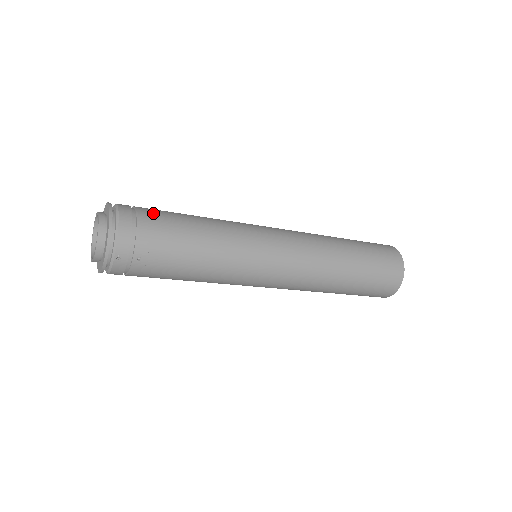
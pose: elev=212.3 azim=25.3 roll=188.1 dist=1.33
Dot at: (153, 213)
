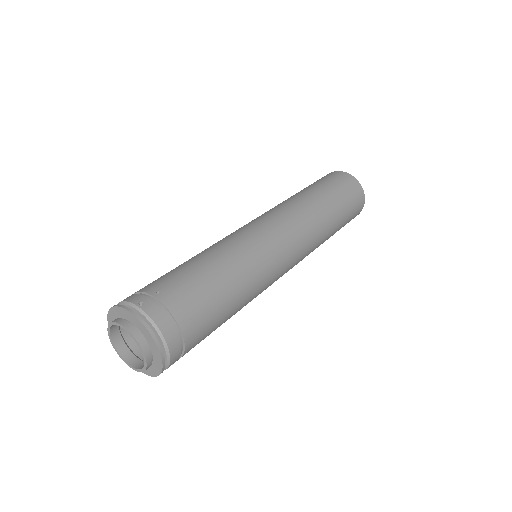
Dot at: (184, 301)
